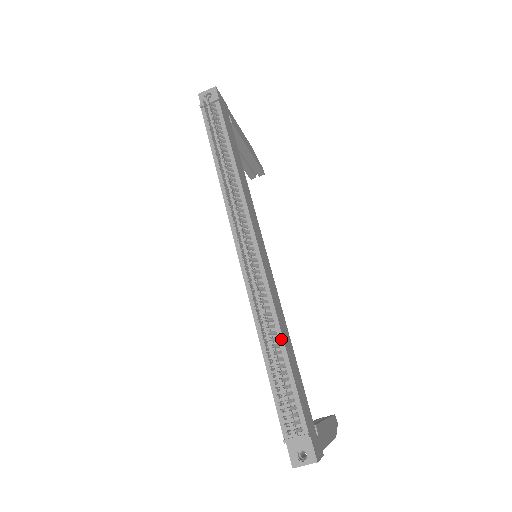
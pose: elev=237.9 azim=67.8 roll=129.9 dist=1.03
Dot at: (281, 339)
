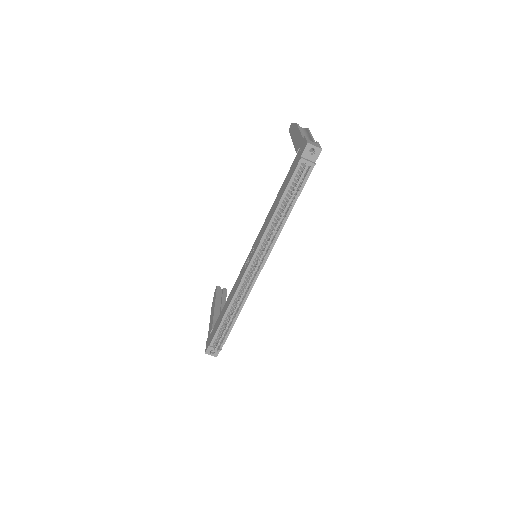
Dot at: (239, 313)
